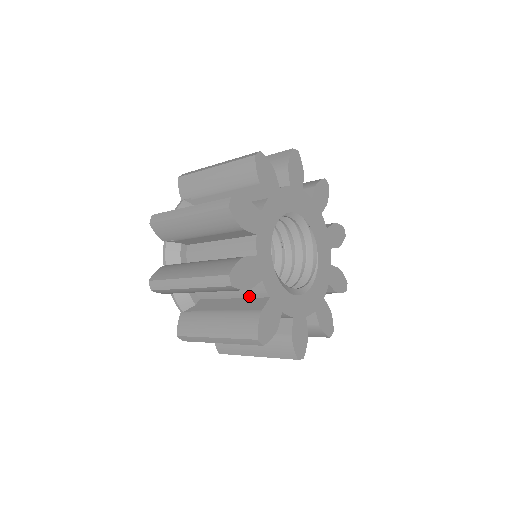
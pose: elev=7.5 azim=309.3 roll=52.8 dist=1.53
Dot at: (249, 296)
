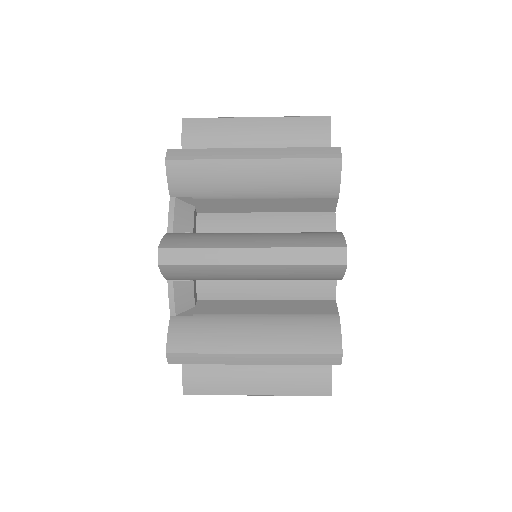
Dot at: occluded
